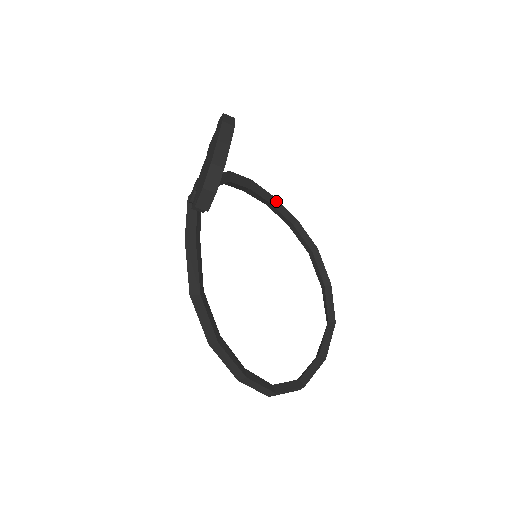
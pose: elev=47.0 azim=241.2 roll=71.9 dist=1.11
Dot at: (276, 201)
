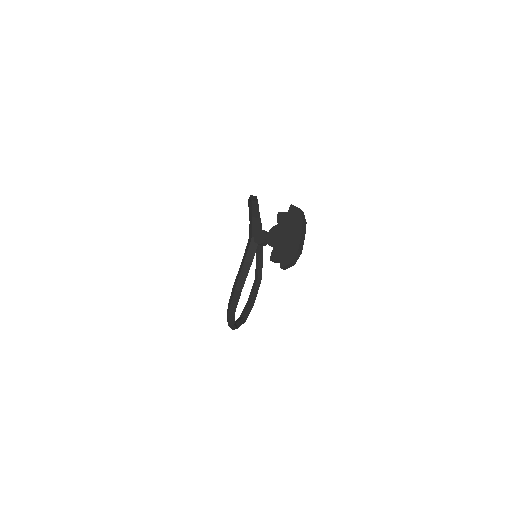
Dot at: occluded
